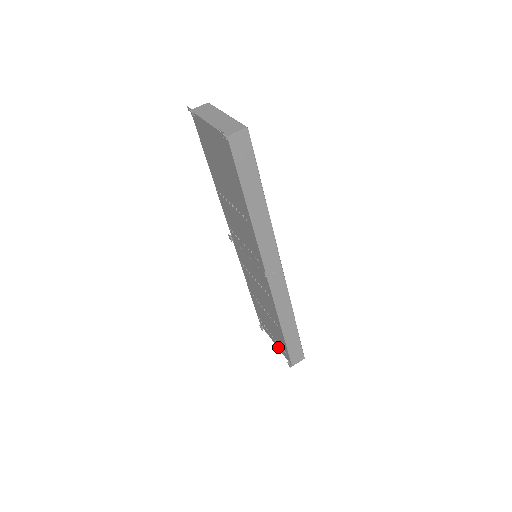
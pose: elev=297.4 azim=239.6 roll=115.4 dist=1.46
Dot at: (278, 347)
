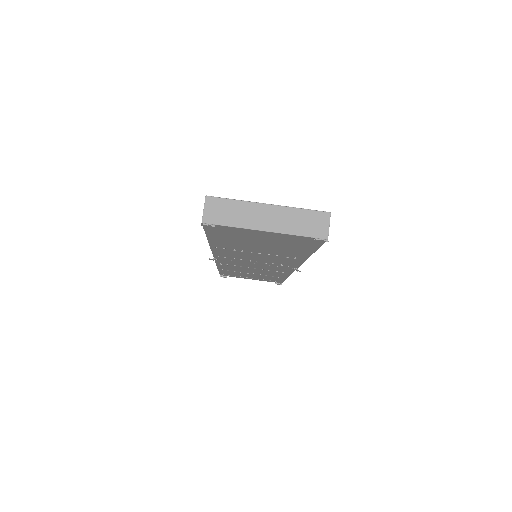
Dot at: occluded
